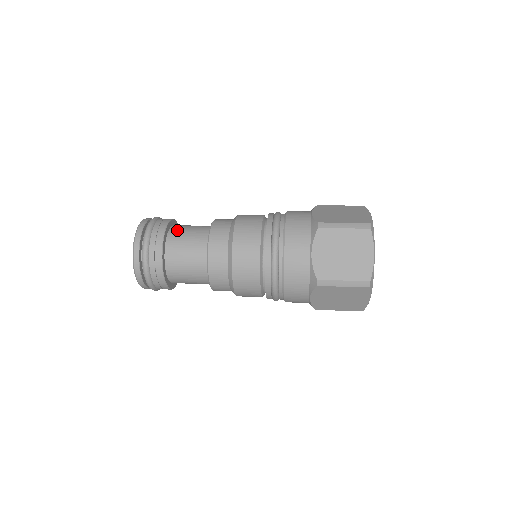
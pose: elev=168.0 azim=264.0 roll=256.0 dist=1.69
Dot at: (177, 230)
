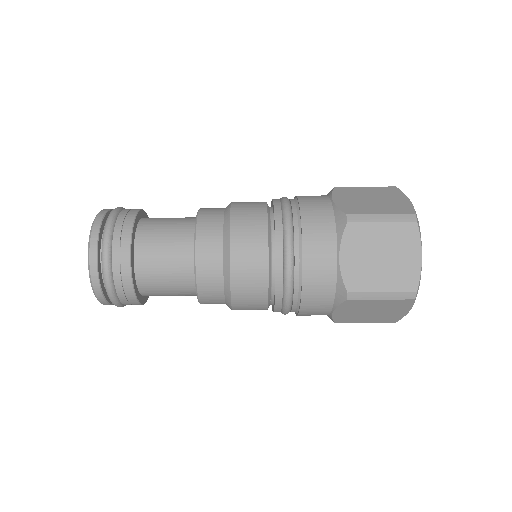
Dot at: (146, 267)
